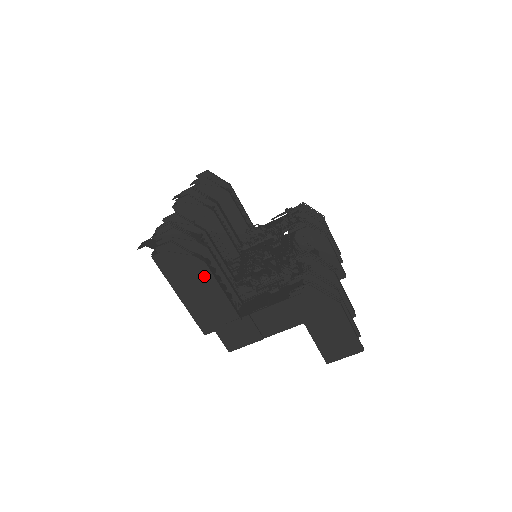
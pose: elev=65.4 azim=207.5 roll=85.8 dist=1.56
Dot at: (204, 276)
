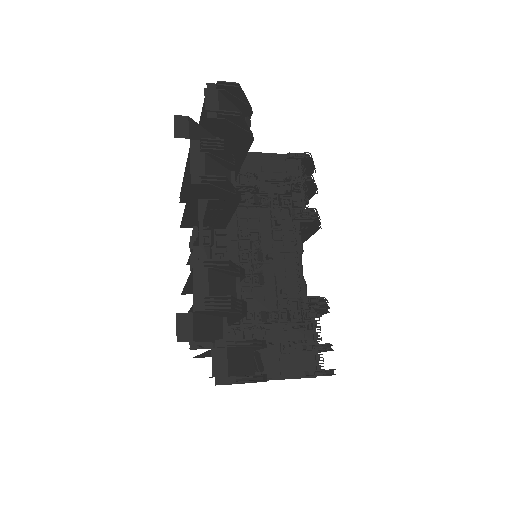
Dot at: occluded
